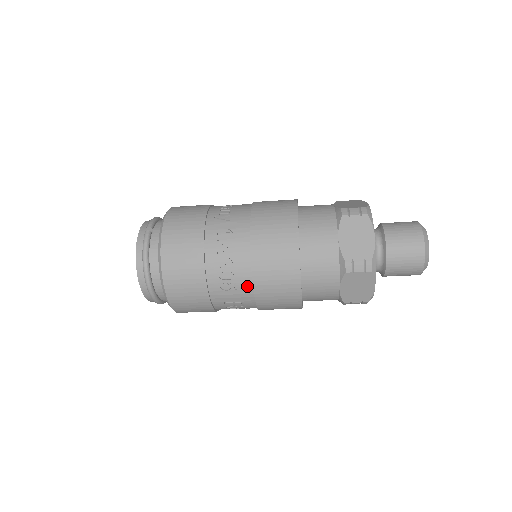
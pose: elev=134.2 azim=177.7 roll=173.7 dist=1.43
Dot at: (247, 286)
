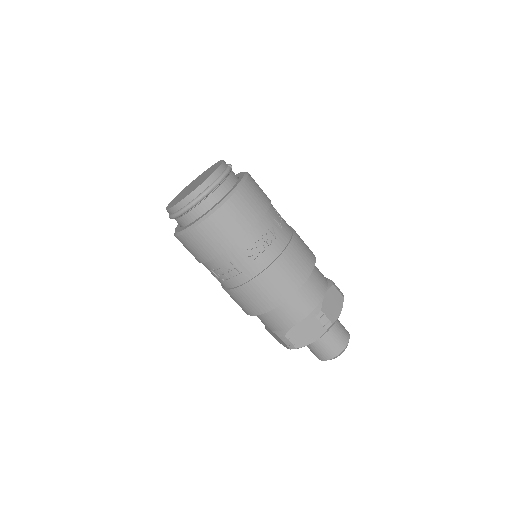
Dot at: (261, 266)
